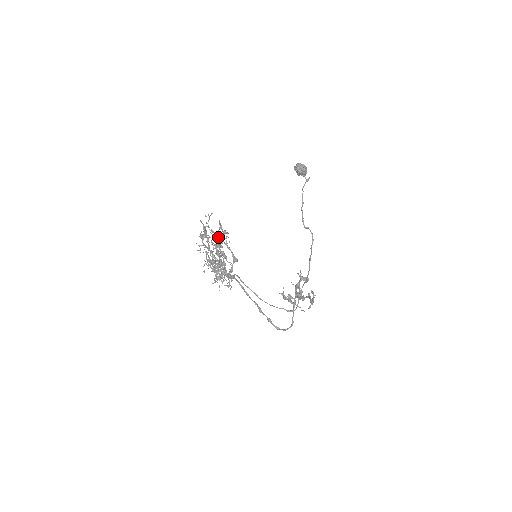
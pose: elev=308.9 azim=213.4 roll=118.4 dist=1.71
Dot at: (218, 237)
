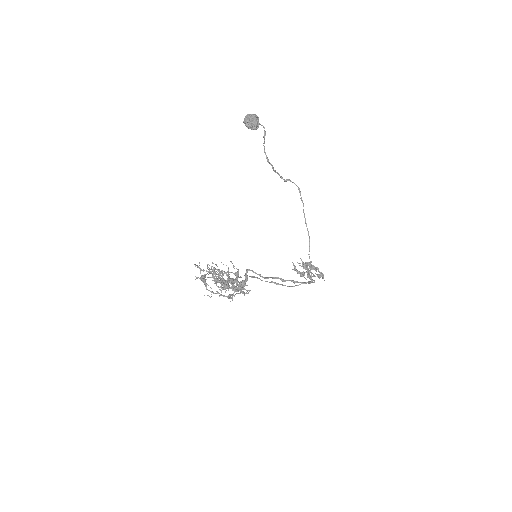
Dot at: occluded
